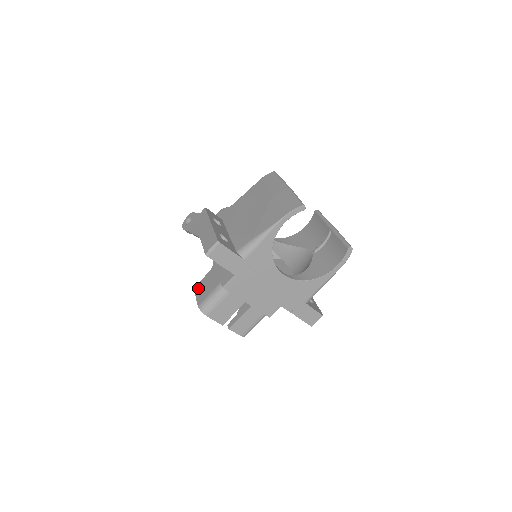
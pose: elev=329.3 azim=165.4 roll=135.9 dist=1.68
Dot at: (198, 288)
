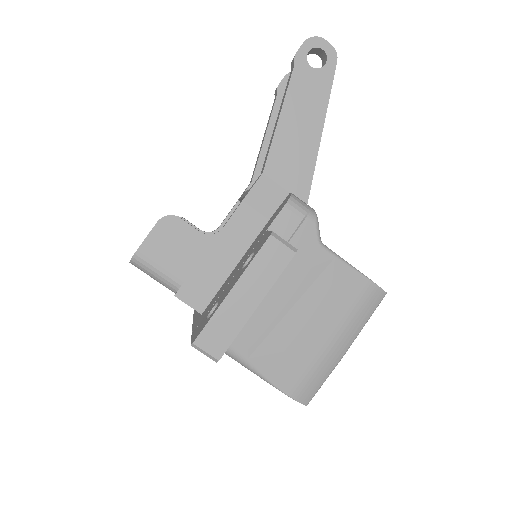
Dot at: (168, 225)
